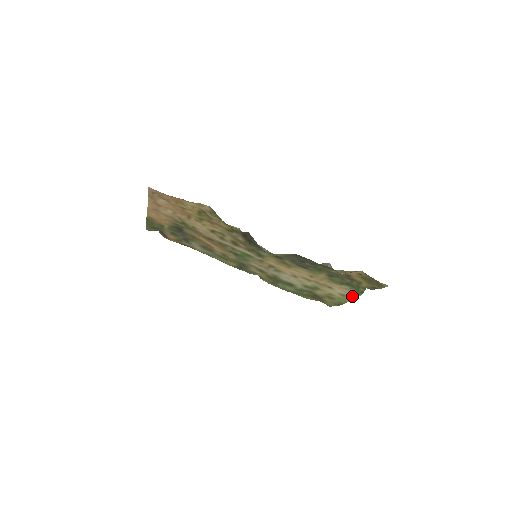
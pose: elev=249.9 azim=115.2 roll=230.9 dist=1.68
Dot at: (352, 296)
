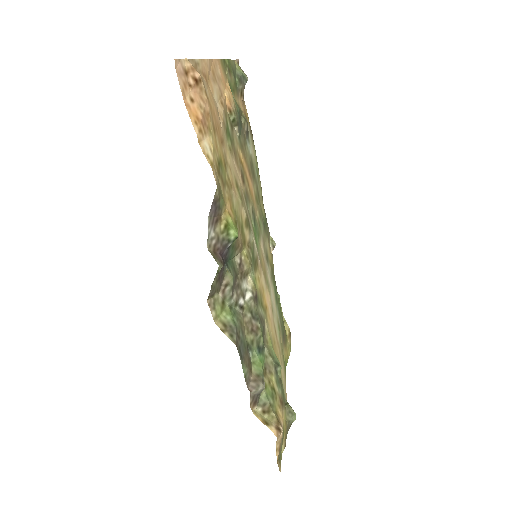
Dot at: occluded
